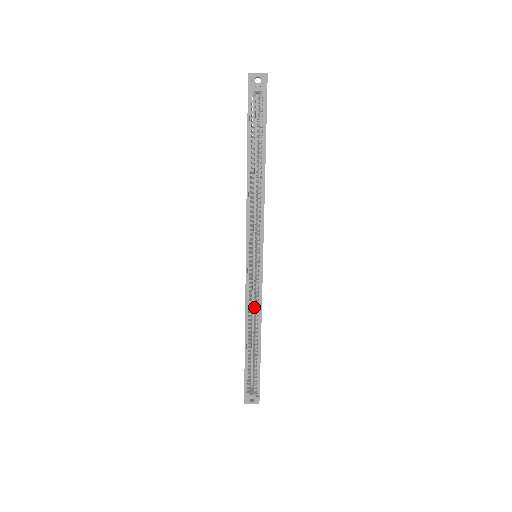
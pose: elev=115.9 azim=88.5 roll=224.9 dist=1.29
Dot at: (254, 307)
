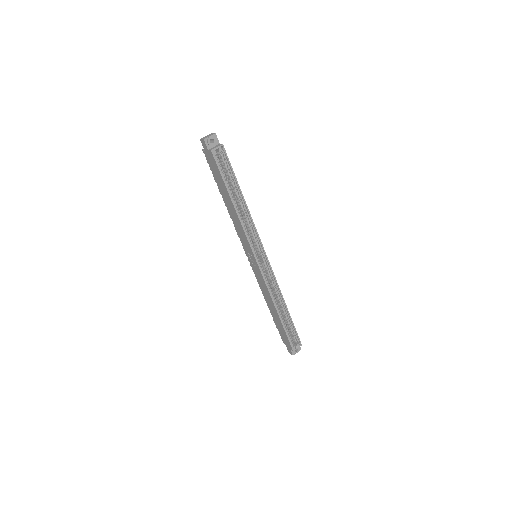
Dot at: occluded
